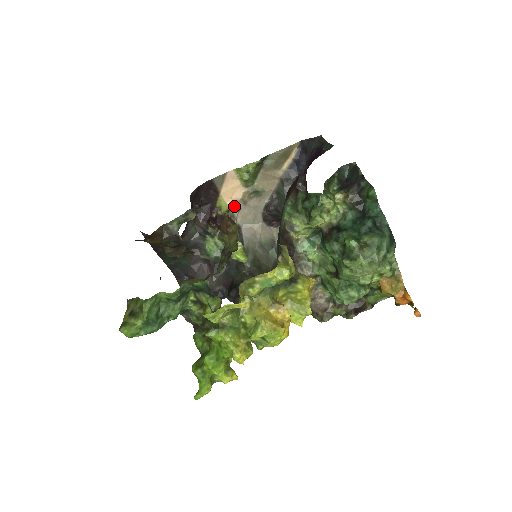
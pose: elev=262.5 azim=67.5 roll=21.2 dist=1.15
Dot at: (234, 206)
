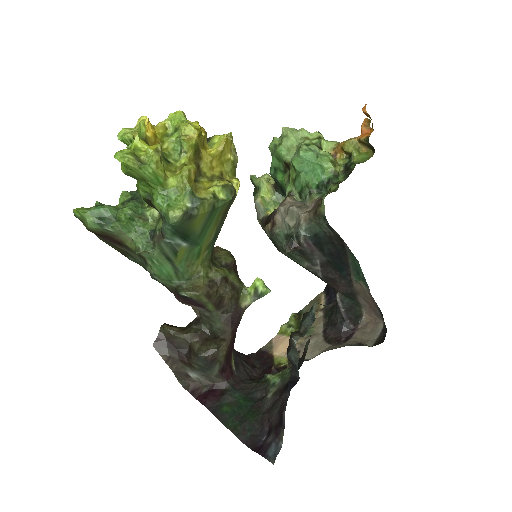
Dot at: occluded
